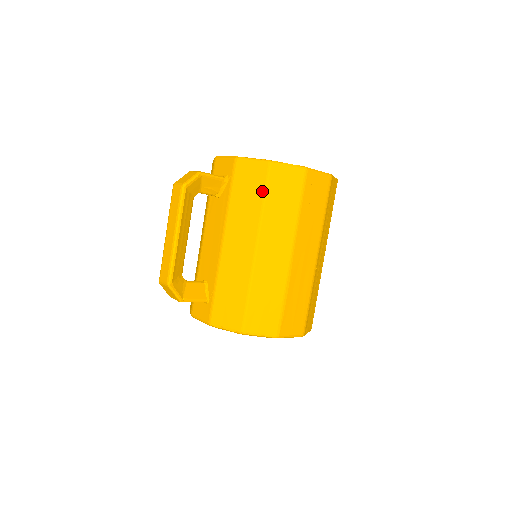
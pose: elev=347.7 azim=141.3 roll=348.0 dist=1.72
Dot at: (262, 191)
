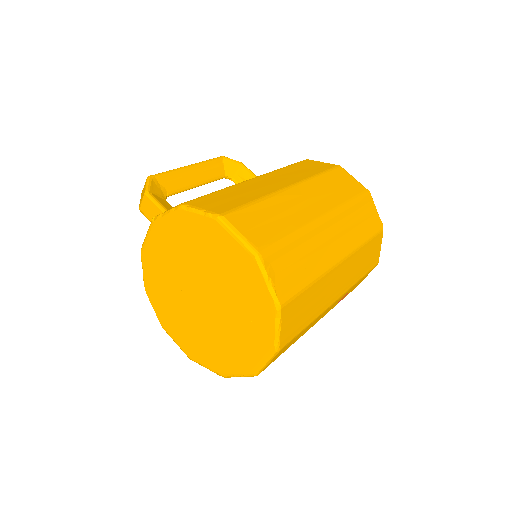
Dot at: occluded
